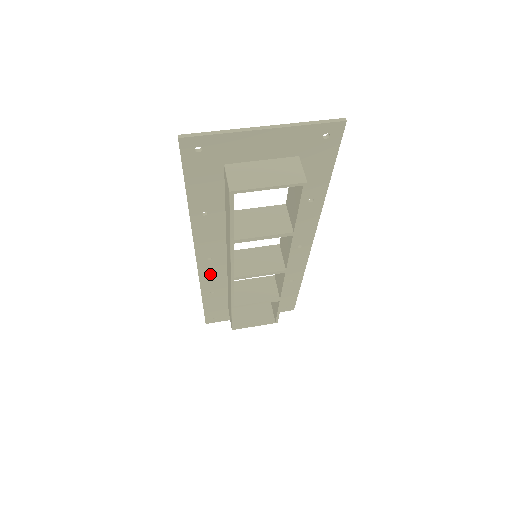
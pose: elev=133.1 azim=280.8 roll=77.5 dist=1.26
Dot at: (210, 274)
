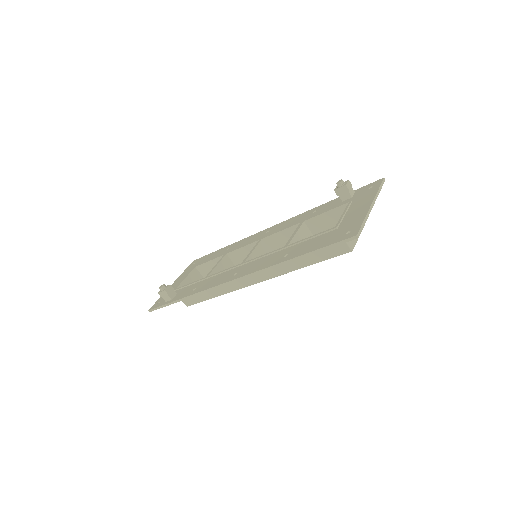
Dot at: occluded
